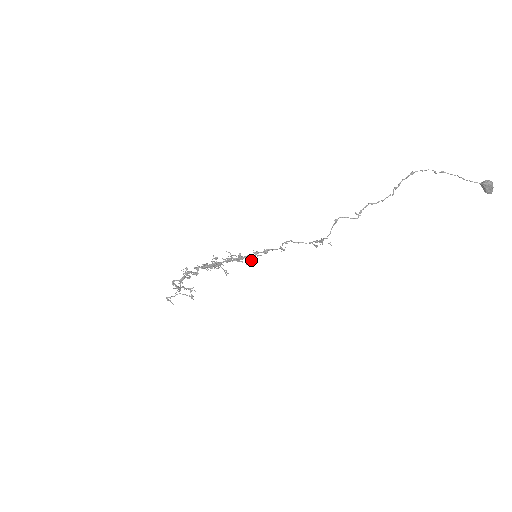
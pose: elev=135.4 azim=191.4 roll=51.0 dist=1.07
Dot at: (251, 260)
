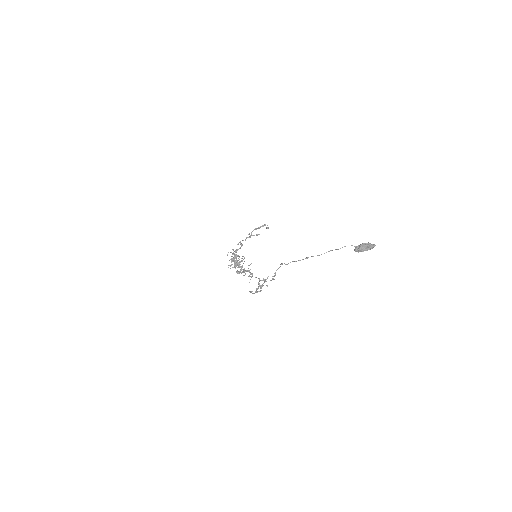
Dot at: (251, 263)
